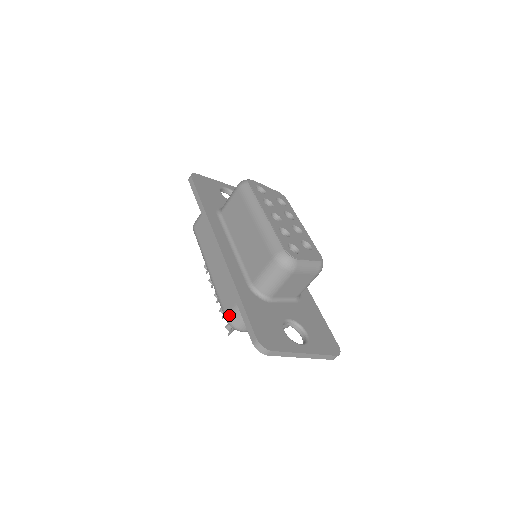
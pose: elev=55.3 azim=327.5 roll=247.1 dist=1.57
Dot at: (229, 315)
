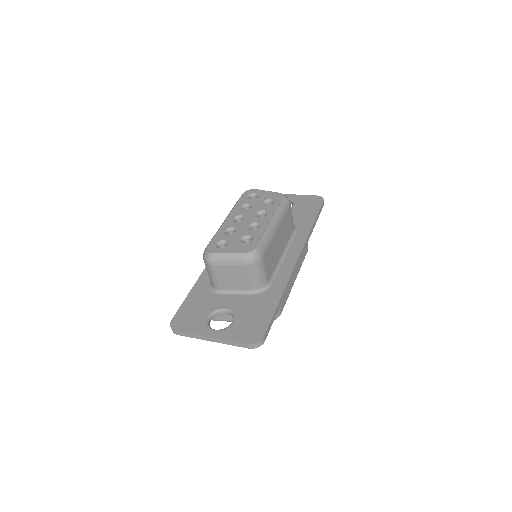
Dot at: occluded
